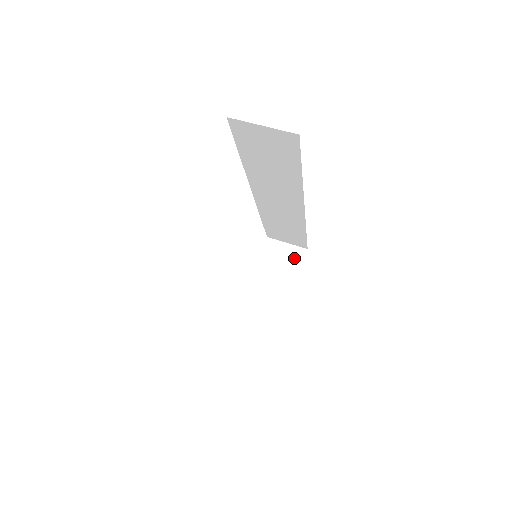
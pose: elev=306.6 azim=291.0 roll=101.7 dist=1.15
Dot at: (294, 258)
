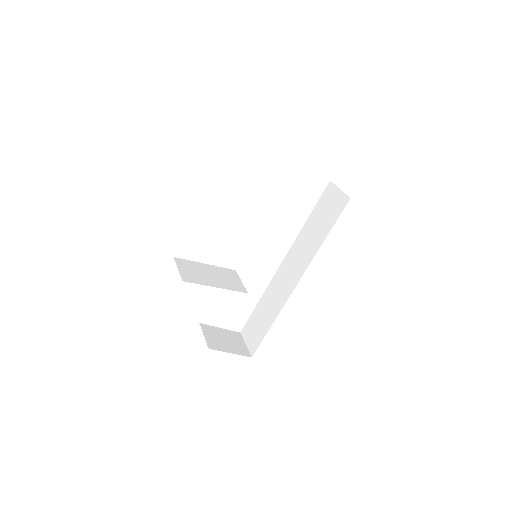
Dot at: (240, 349)
